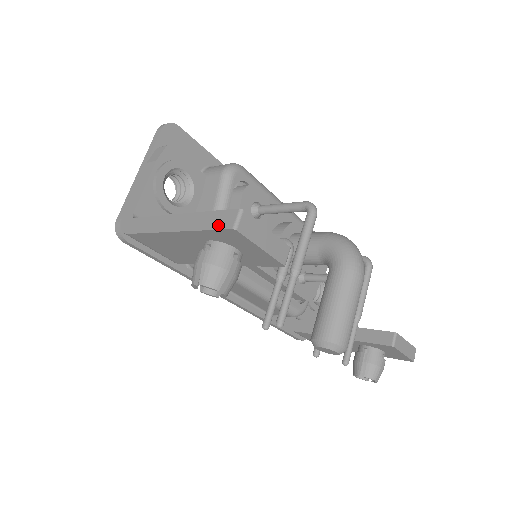
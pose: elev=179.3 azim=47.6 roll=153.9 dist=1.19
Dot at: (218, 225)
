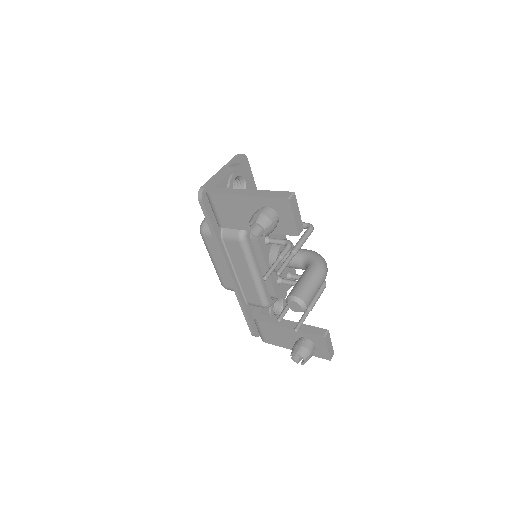
Dot at: (279, 196)
